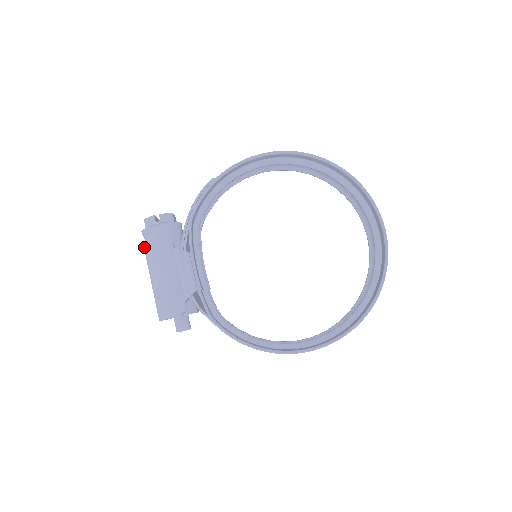
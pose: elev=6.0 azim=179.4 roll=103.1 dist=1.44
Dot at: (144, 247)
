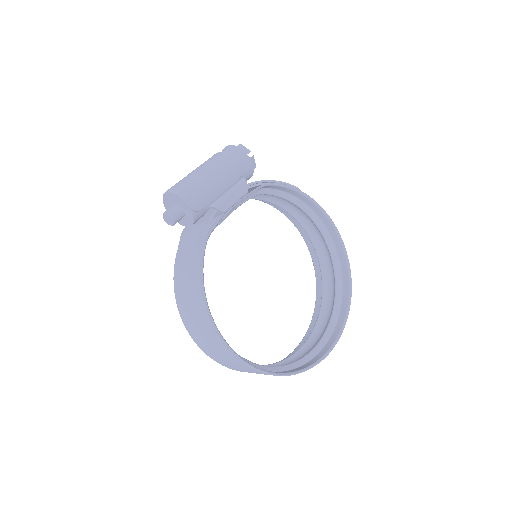
Dot at: (222, 152)
